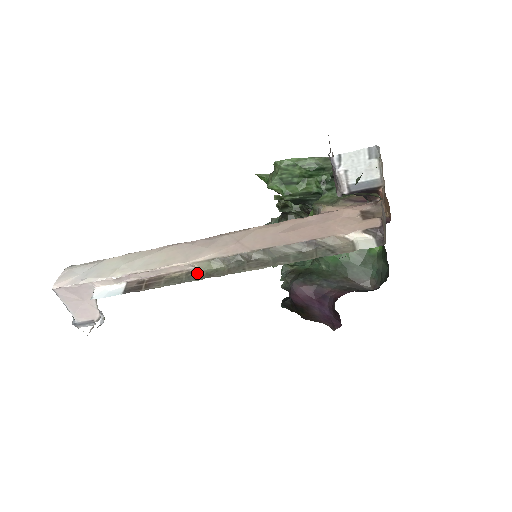
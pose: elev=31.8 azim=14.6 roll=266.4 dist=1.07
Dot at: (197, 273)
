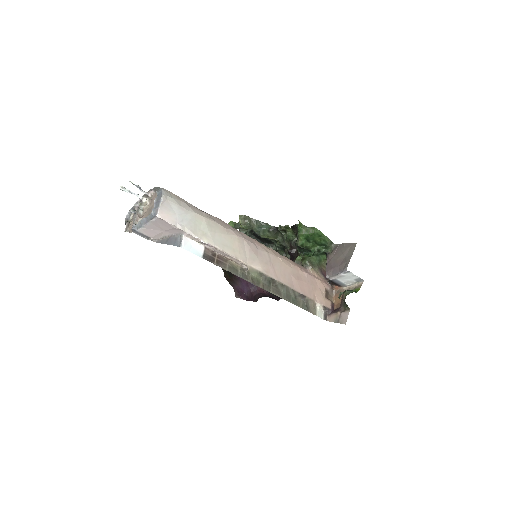
Dot at: (247, 274)
